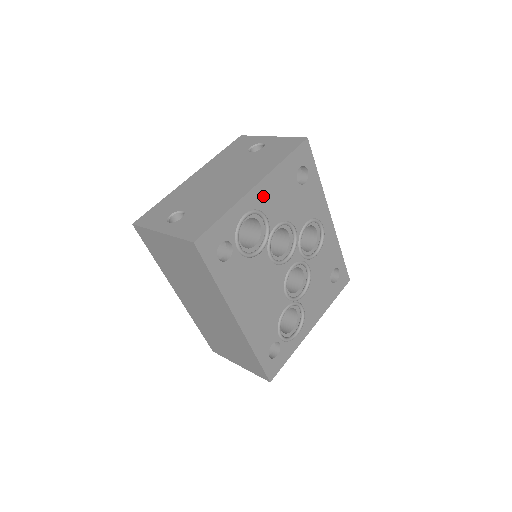
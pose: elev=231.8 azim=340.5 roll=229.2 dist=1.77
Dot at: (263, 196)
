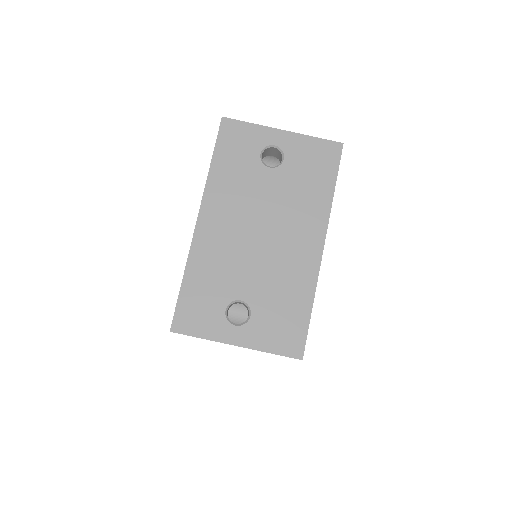
Dot at: occluded
